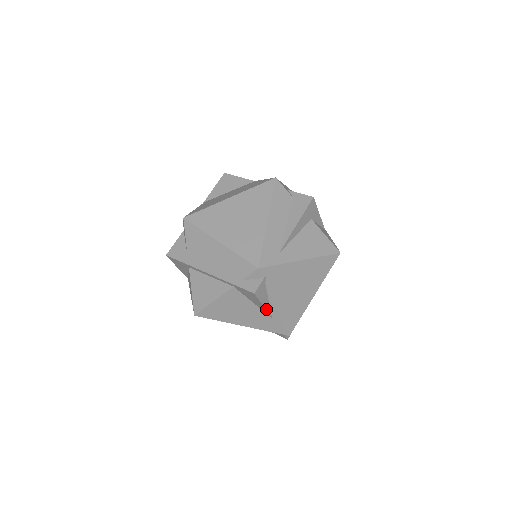
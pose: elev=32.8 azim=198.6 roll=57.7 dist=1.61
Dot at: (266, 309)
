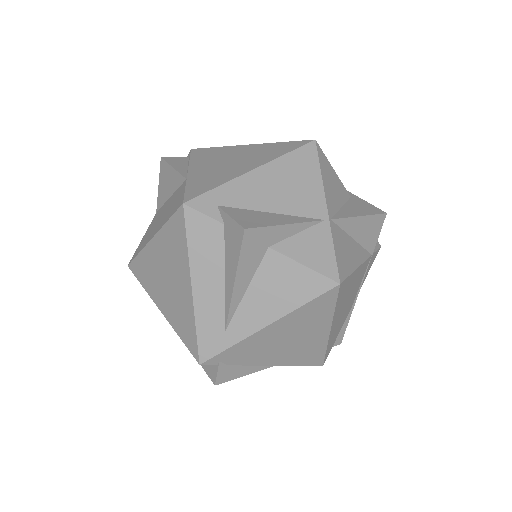
Dot at: (258, 370)
